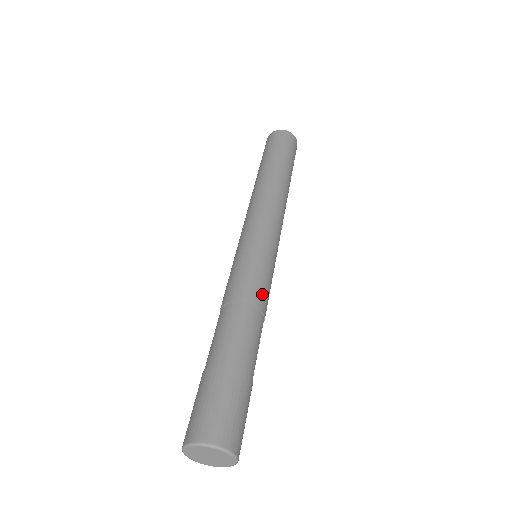
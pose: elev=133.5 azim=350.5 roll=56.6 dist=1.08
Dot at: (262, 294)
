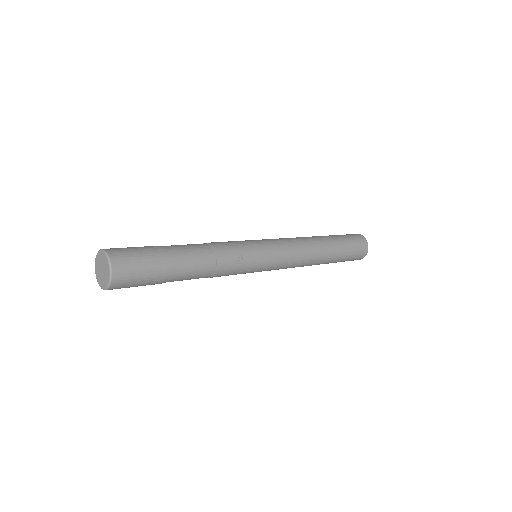
Dot at: (220, 242)
